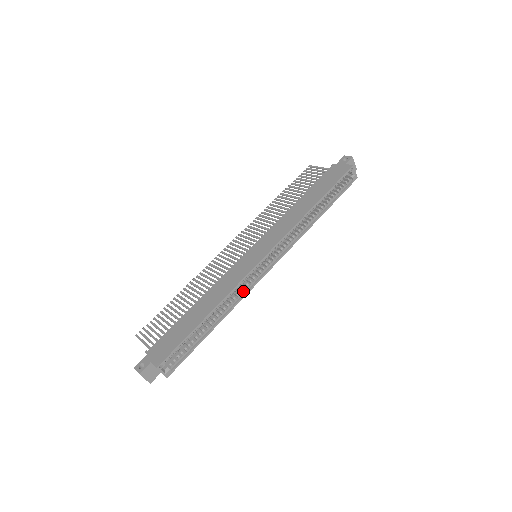
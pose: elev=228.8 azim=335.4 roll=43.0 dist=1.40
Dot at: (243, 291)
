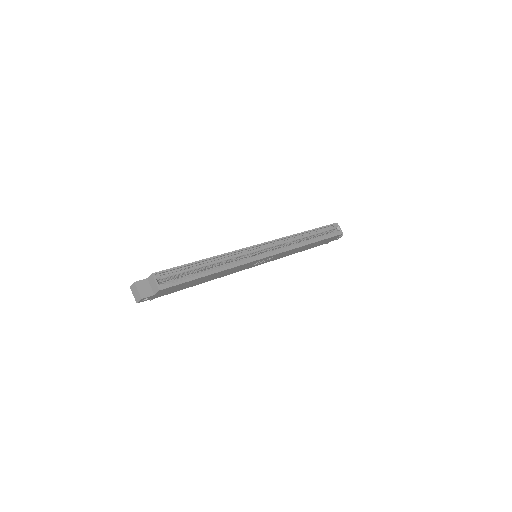
Dot at: (242, 262)
